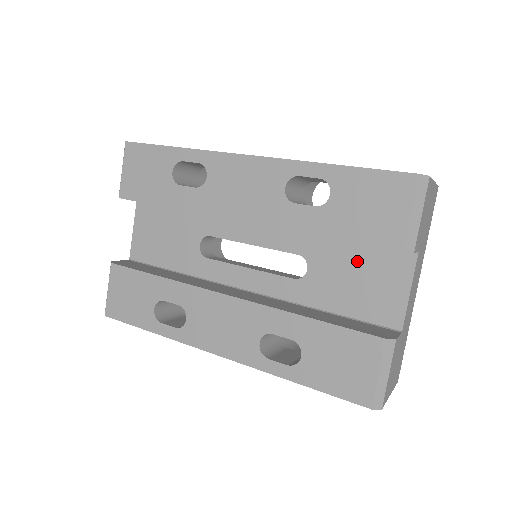
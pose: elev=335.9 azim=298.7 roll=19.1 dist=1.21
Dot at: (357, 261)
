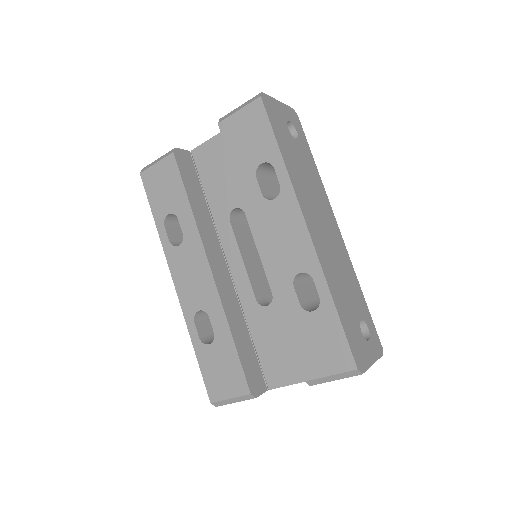
Dot at: occluded
